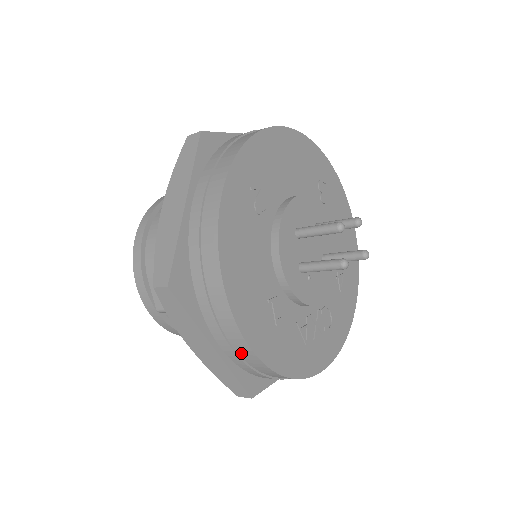
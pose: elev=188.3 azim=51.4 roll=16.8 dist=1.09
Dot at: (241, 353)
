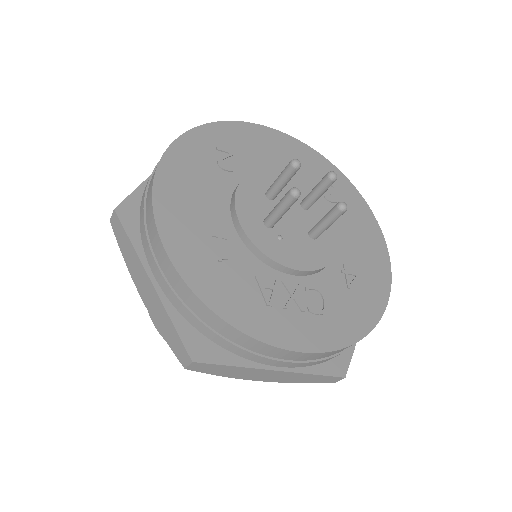
Dot at: (169, 277)
